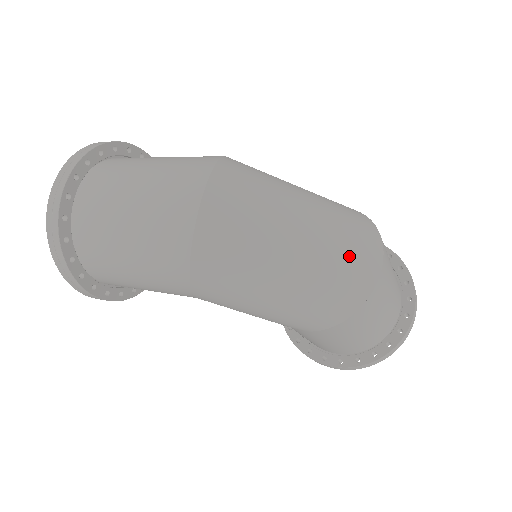
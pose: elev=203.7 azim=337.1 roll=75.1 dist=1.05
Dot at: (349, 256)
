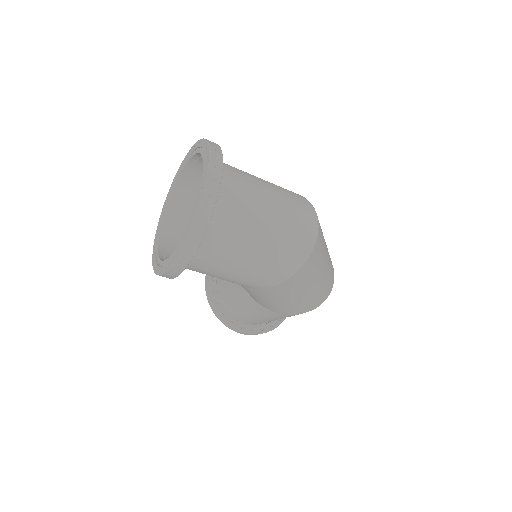
Dot at: (331, 274)
